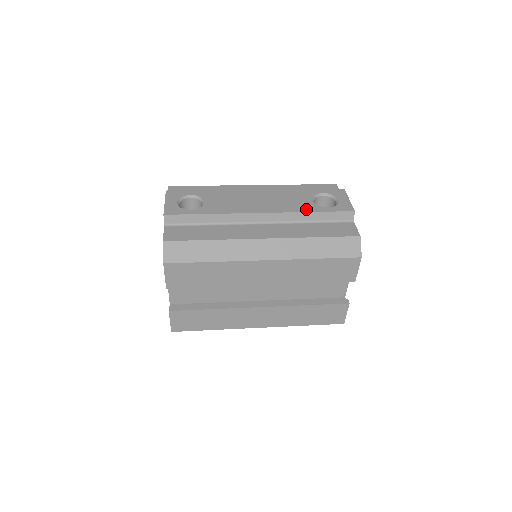
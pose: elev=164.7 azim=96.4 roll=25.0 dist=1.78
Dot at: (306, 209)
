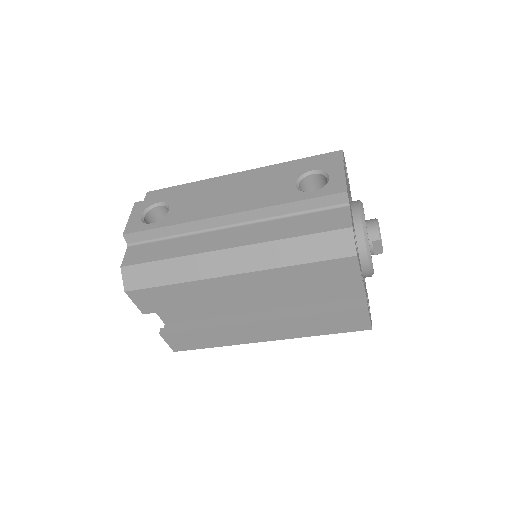
Dot at: (283, 199)
